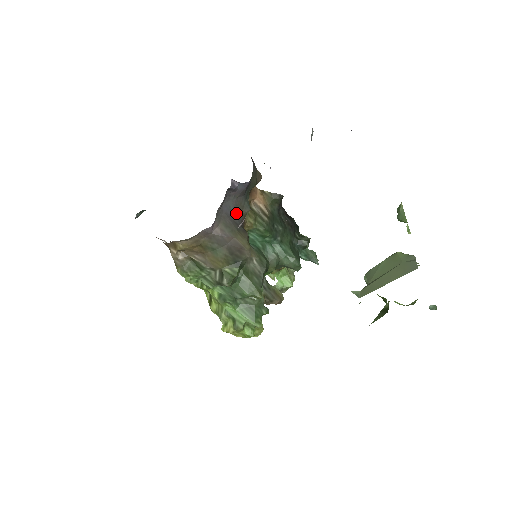
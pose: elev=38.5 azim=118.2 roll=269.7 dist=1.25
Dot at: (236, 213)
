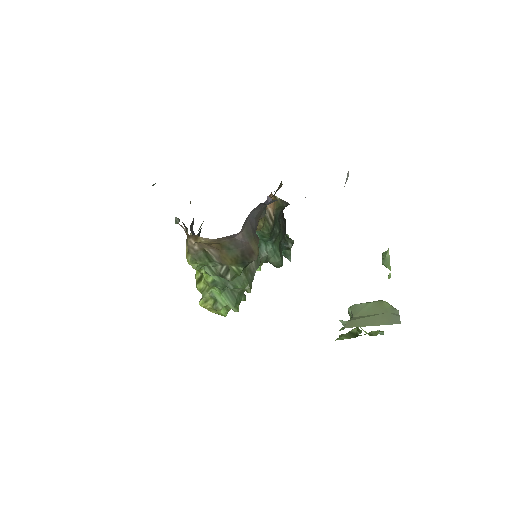
Dot at: (256, 220)
